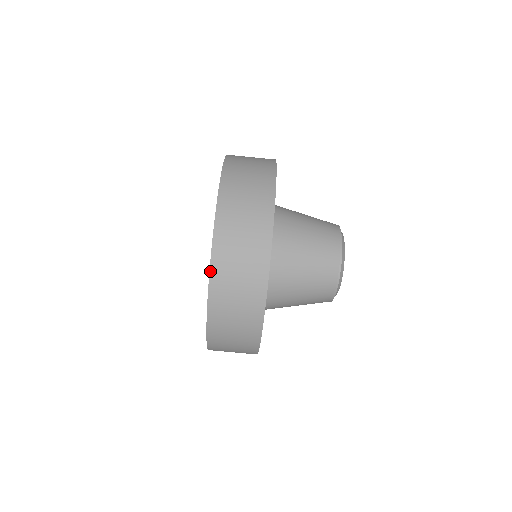
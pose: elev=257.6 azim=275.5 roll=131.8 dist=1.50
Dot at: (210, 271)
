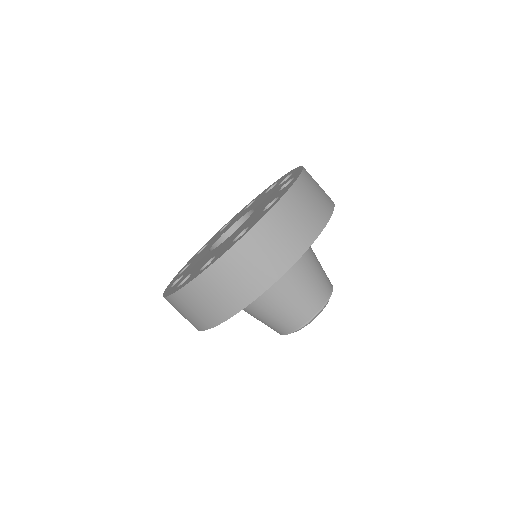
Dot at: (273, 207)
